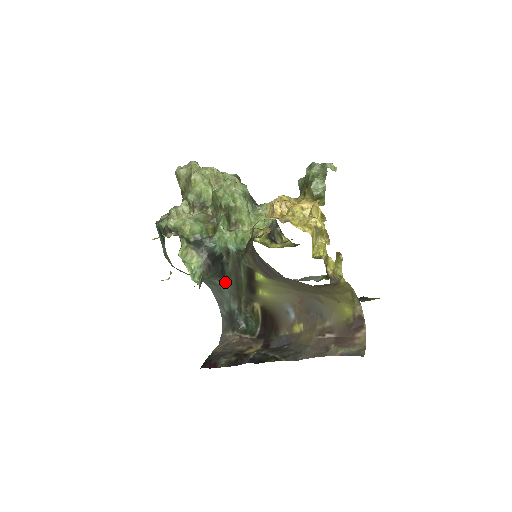
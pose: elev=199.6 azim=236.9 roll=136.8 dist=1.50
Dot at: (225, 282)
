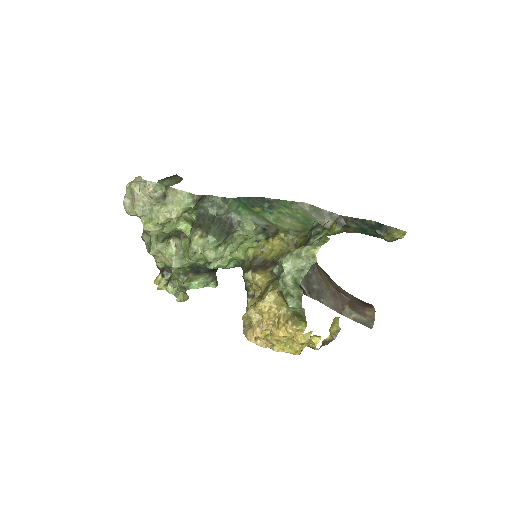
Dot at: occluded
